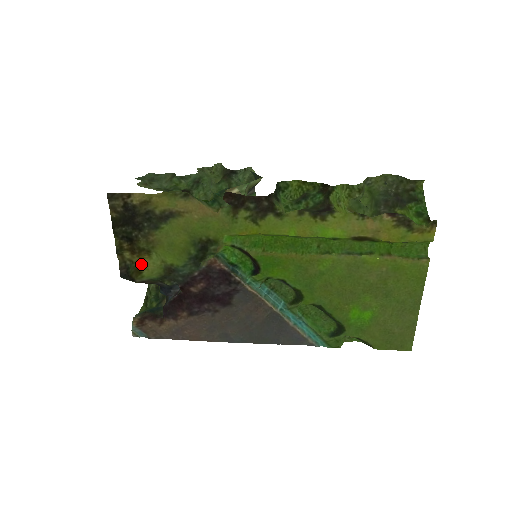
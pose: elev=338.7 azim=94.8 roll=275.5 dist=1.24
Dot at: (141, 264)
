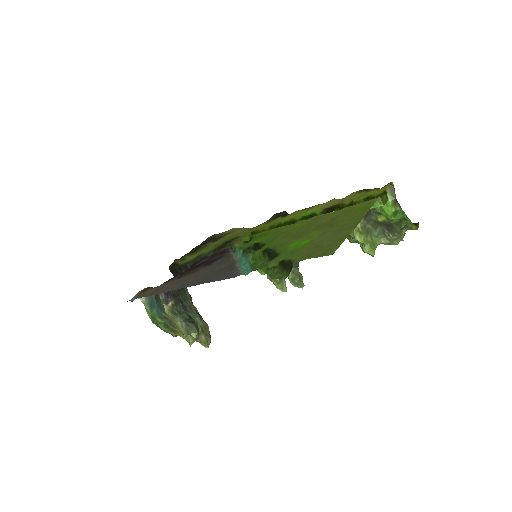
Dot at: (187, 258)
